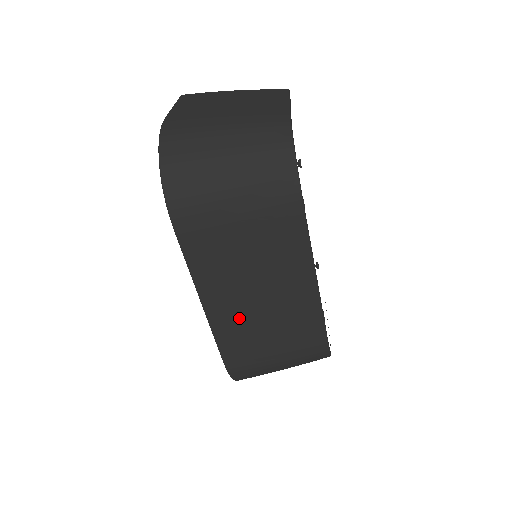
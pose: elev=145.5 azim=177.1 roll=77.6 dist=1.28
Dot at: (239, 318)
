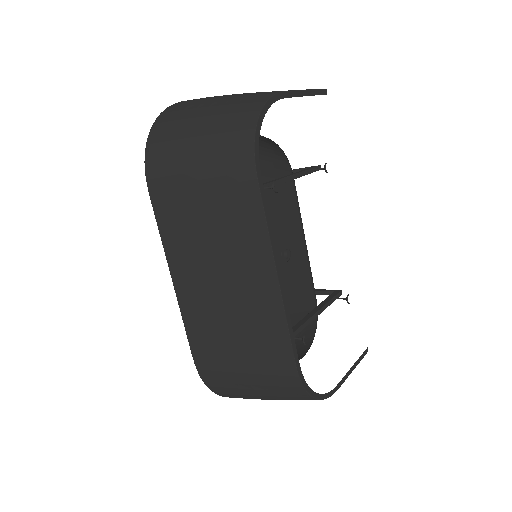
Dot at: (204, 306)
